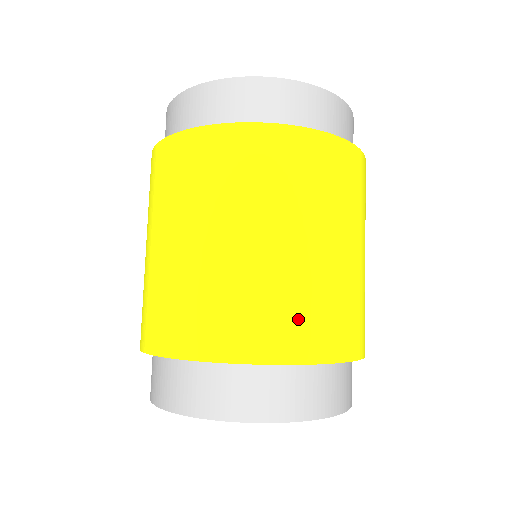
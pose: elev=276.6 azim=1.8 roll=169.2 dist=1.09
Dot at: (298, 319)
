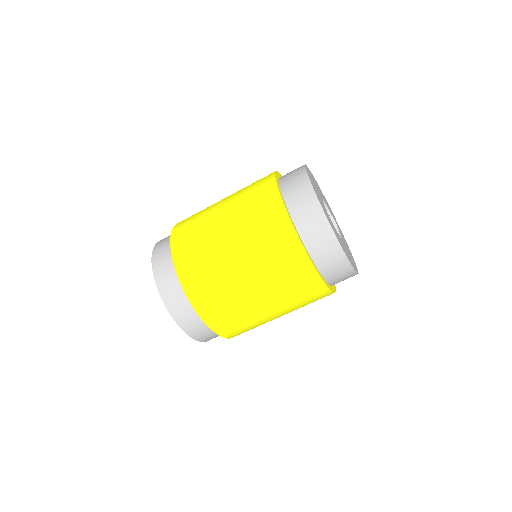
Dot at: (219, 307)
